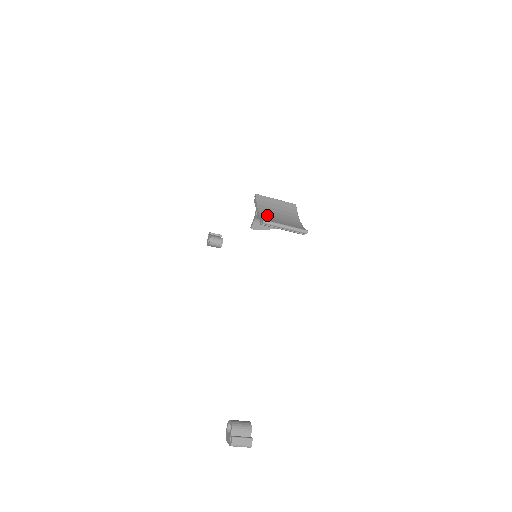
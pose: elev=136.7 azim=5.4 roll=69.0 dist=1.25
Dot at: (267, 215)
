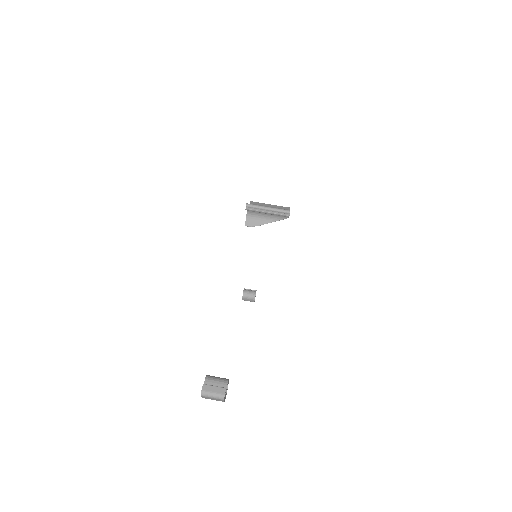
Dot at: occluded
